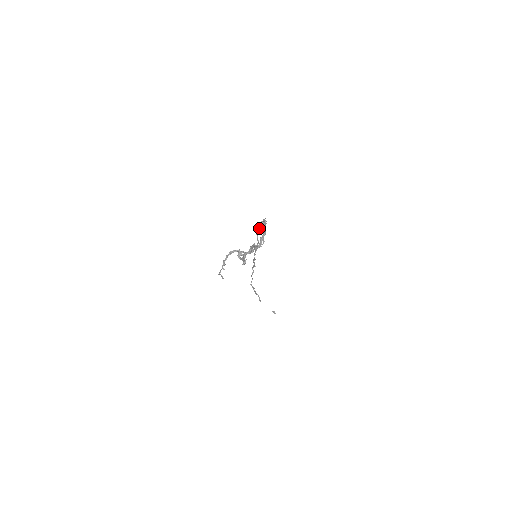
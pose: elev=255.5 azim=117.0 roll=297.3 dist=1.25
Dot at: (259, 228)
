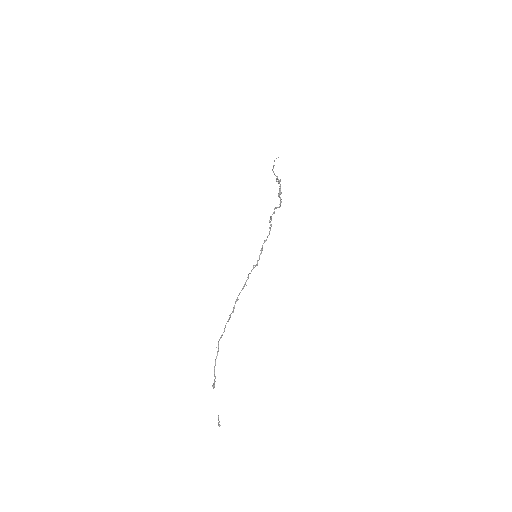
Dot at: occluded
